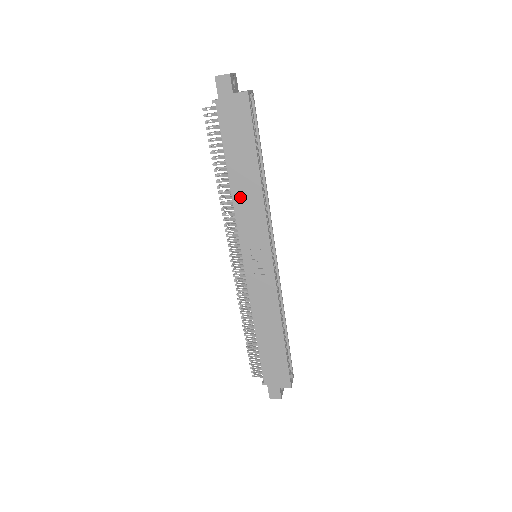
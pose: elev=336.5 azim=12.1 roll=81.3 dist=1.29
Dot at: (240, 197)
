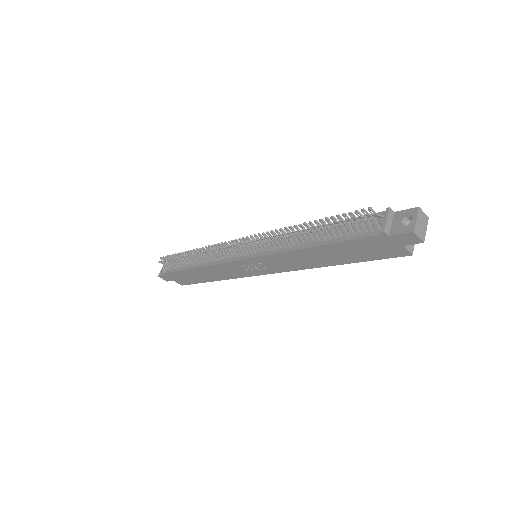
Dot at: (300, 255)
